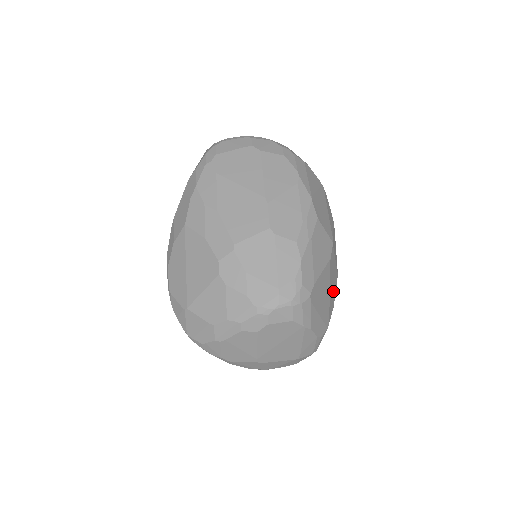
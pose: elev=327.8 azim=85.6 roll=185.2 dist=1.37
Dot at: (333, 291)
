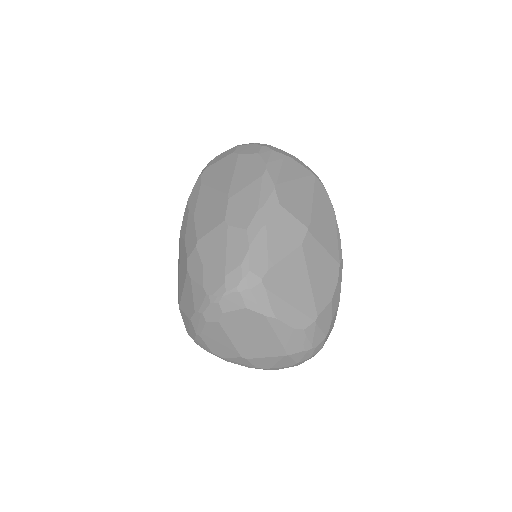
Dot at: (325, 282)
